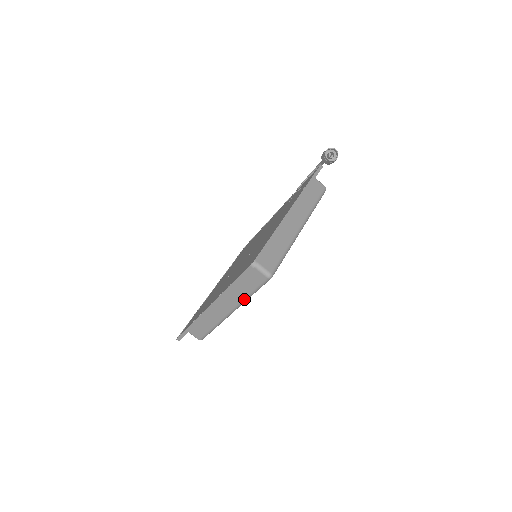
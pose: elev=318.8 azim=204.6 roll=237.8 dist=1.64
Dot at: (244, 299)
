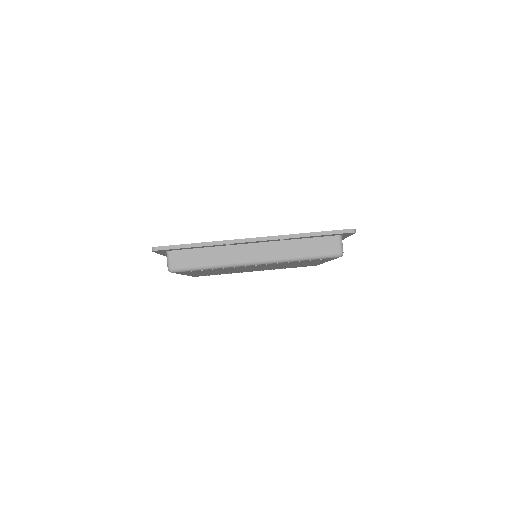
Dot at: (292, 258)
